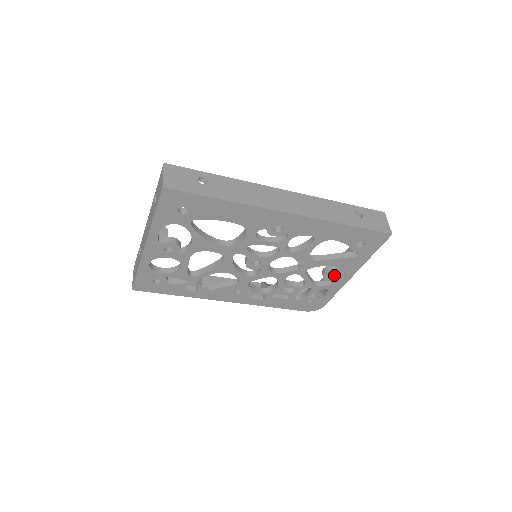
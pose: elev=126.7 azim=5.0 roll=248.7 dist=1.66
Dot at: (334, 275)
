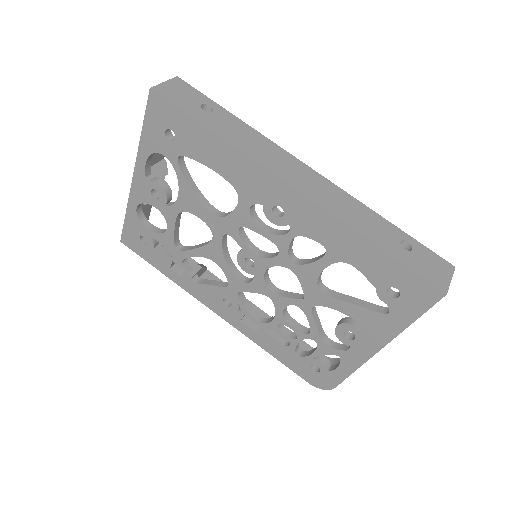
Dot at: (352, 337)
